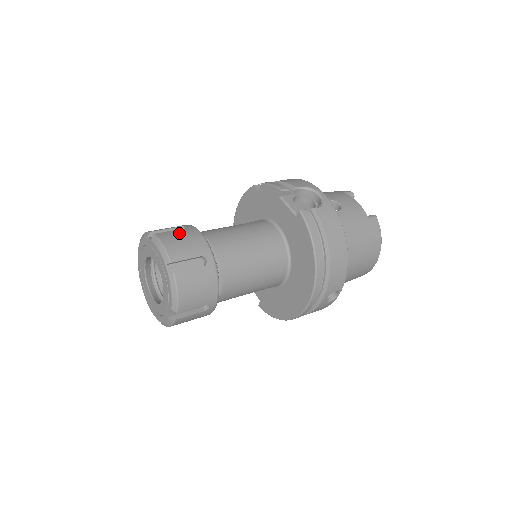
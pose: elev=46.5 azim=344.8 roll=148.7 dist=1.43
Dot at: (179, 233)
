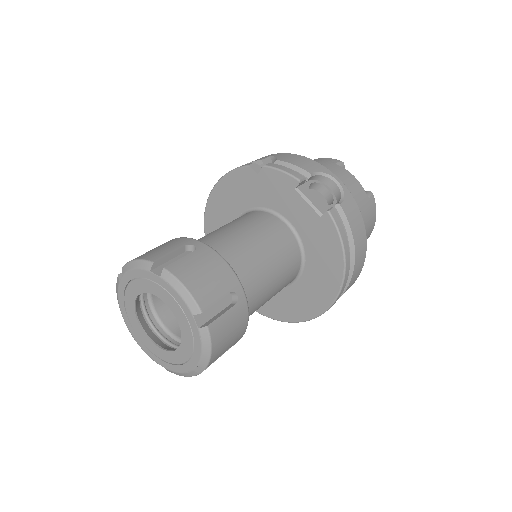
Dot at: (195, 261)
